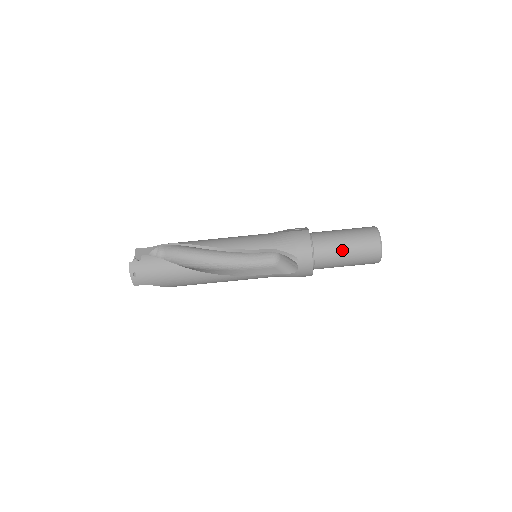
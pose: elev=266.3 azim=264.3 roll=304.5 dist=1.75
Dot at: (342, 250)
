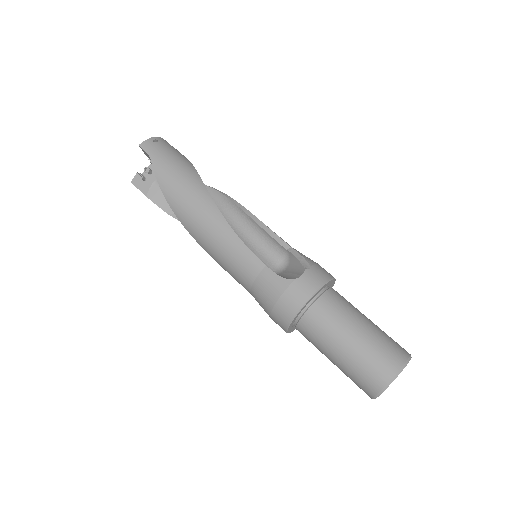
Dot at: (360, 317)
